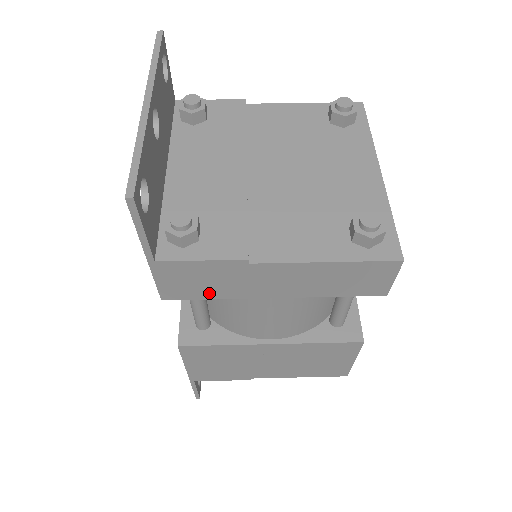
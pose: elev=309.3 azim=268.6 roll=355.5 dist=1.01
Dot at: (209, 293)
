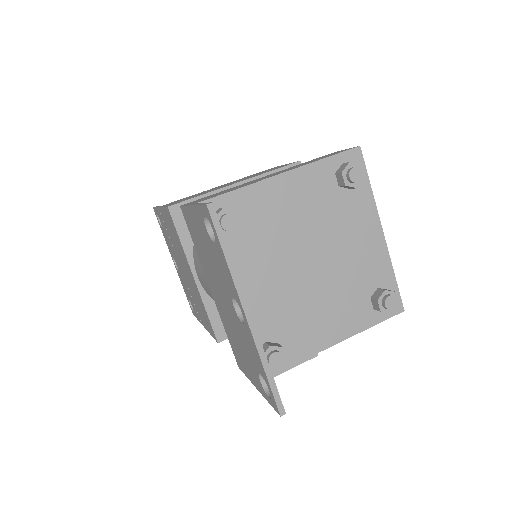
Dot at: occluded
